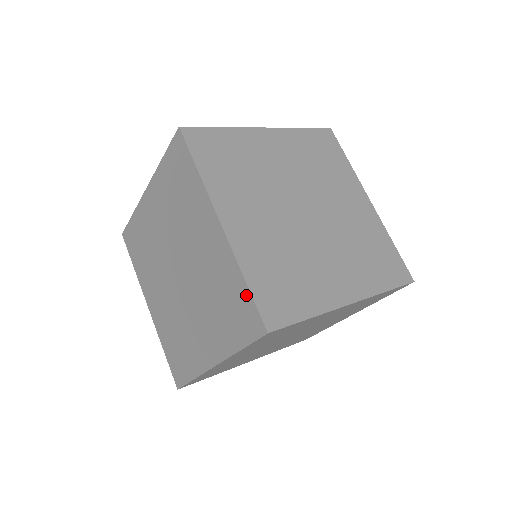
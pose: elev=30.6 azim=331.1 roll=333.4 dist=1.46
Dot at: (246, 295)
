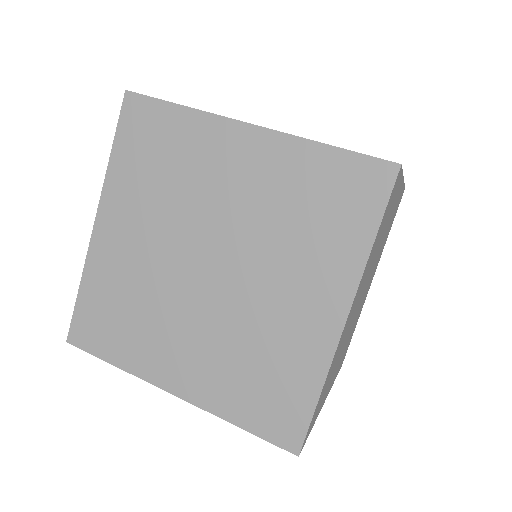
Dot at: occluded
